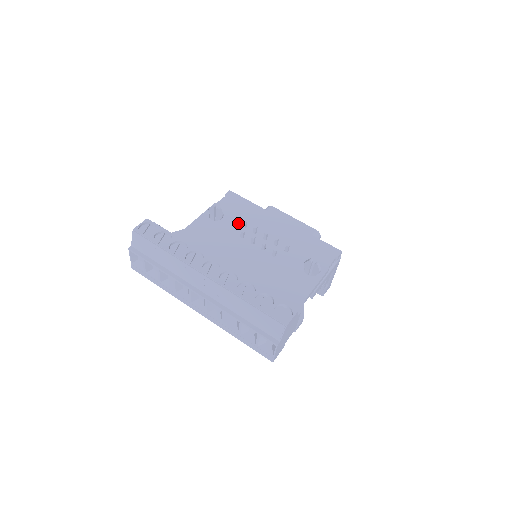
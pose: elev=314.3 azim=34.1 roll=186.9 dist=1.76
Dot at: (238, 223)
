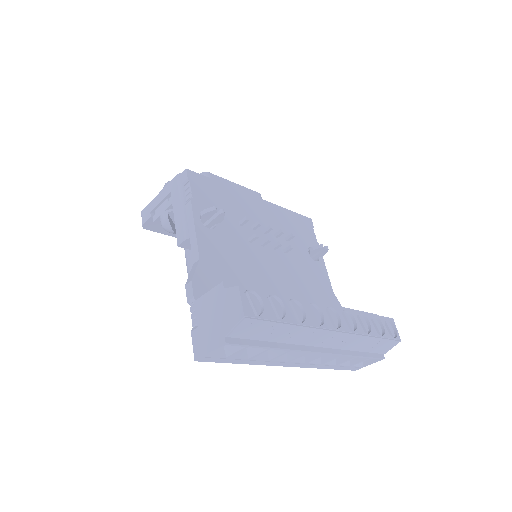
Dot at: (233, 221)
